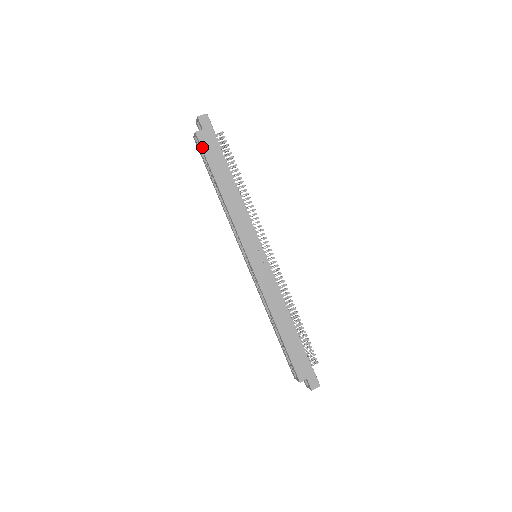
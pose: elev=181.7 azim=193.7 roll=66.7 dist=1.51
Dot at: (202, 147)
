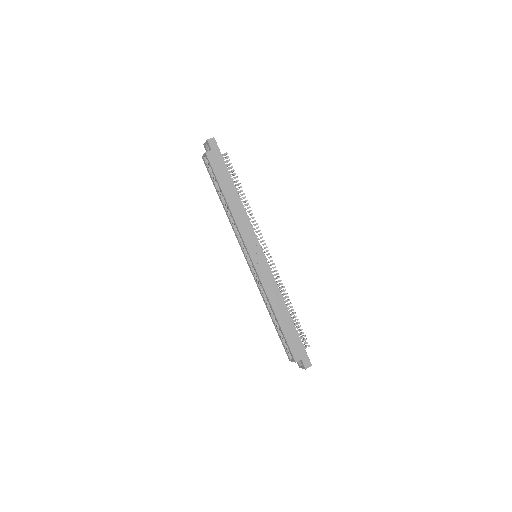
Dot at: (211, 165)
